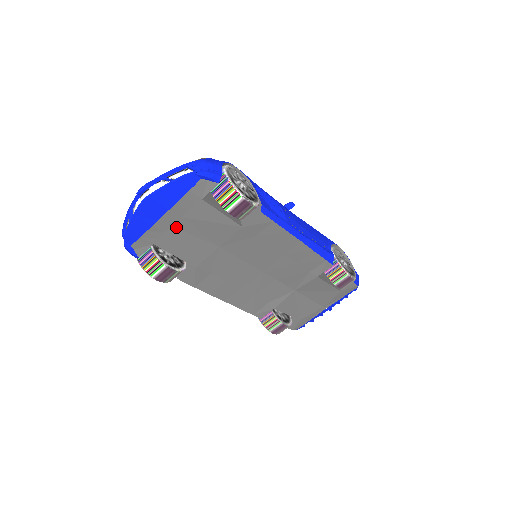
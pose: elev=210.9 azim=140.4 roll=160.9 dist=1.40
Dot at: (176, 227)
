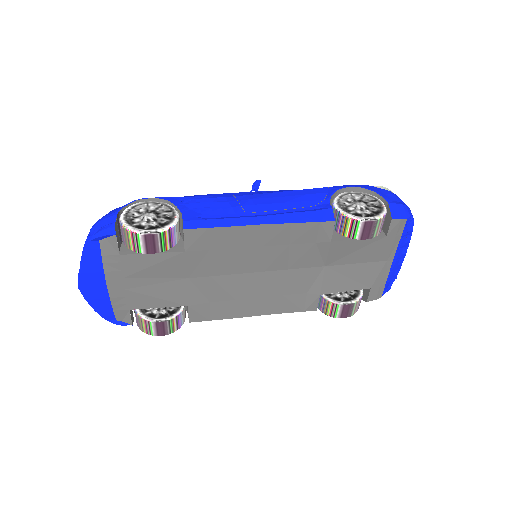
Dot at: (129, 287)
